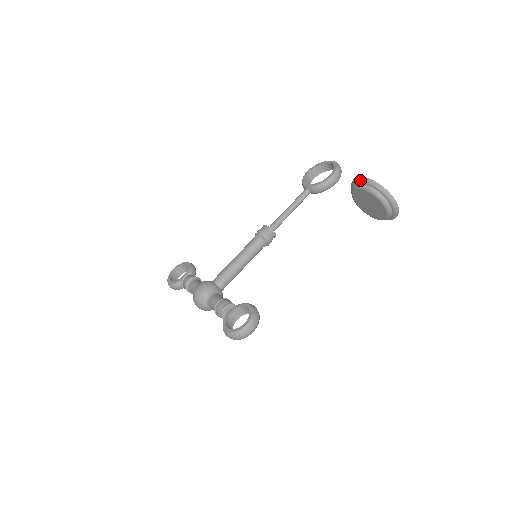
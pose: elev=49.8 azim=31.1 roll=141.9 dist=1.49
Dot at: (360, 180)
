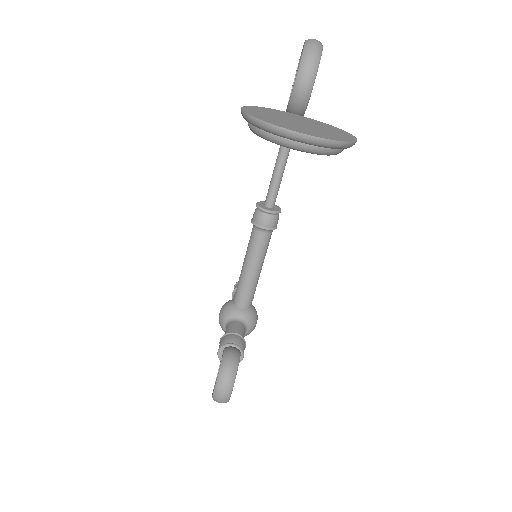
Dot at: occluded
